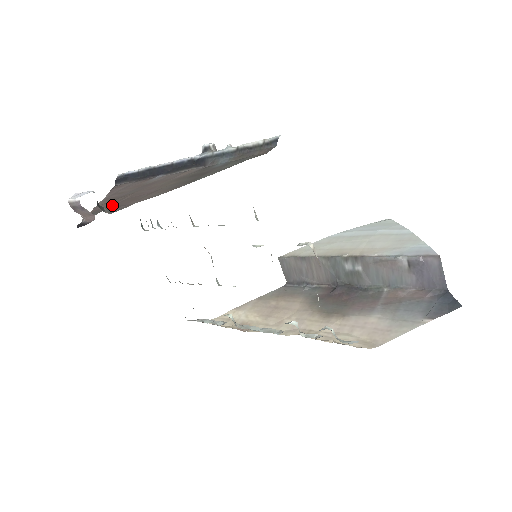
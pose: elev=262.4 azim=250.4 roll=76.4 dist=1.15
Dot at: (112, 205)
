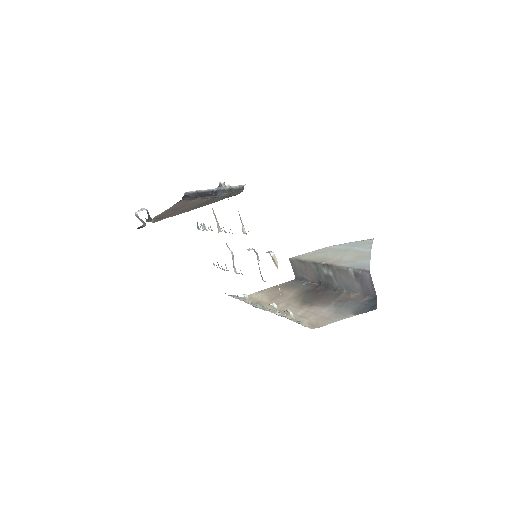
Dot at: occluded
